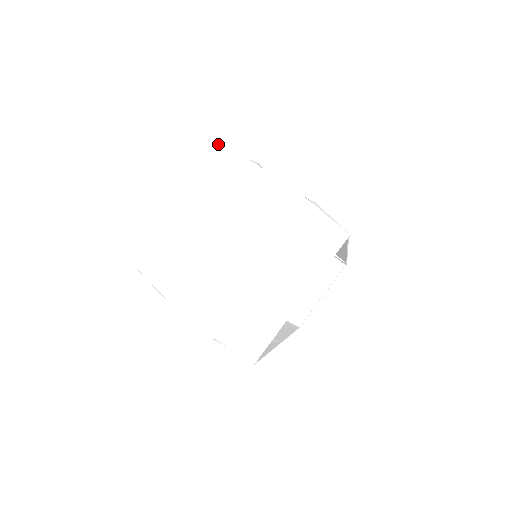
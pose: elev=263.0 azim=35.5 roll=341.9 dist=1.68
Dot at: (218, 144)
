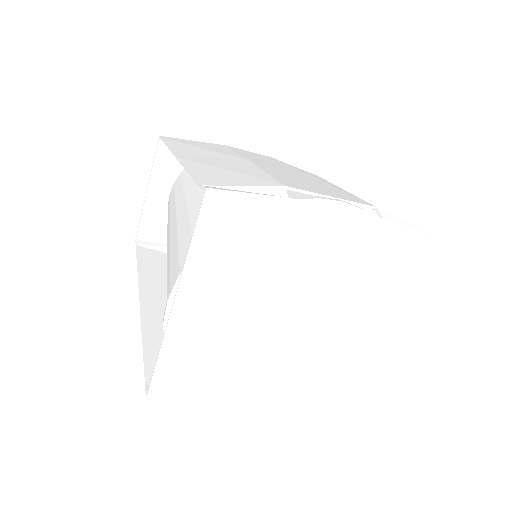
Dot at: (212, 191)
